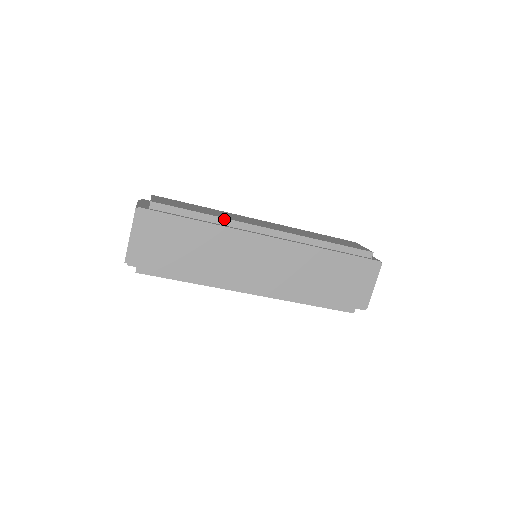
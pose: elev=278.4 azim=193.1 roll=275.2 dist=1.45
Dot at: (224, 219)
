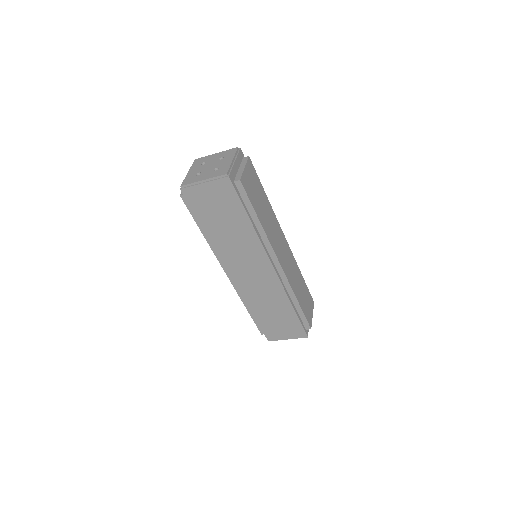
Dot at: (265, 234)
